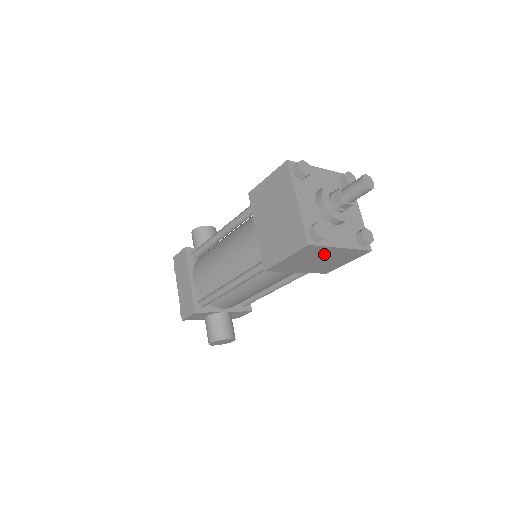
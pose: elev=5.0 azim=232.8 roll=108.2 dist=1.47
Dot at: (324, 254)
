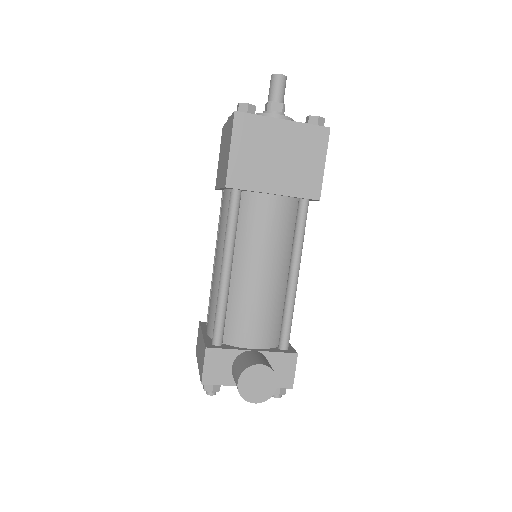
Dot at: (273, 138)
